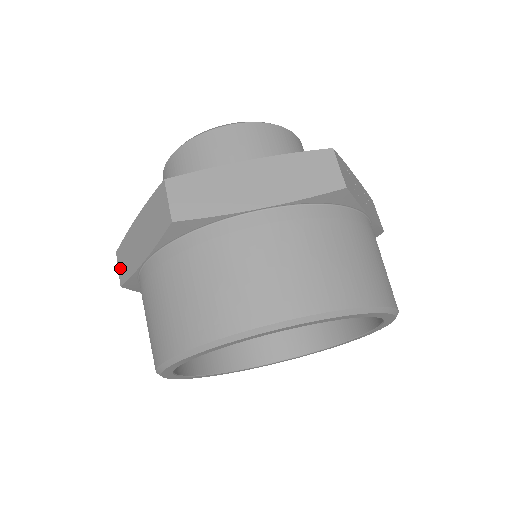
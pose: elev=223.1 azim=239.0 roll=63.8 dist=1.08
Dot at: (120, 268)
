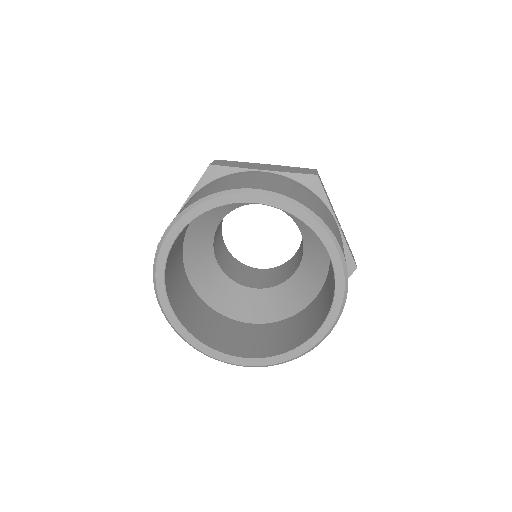
Dot at: occluded
